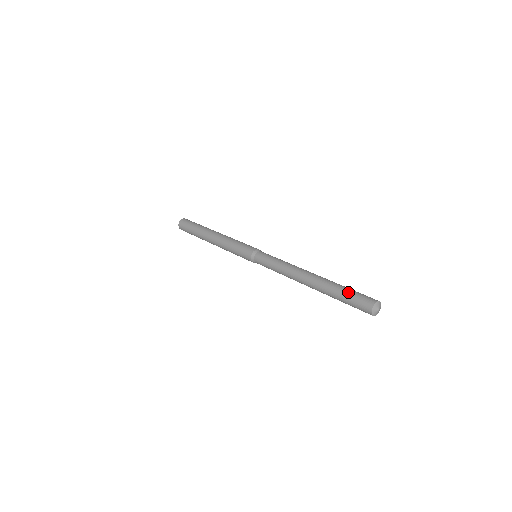
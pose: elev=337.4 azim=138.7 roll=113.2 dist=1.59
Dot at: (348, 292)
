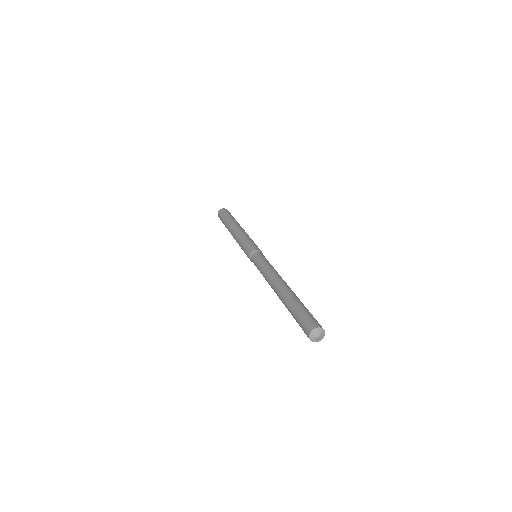
Dot at: (301, 310)
